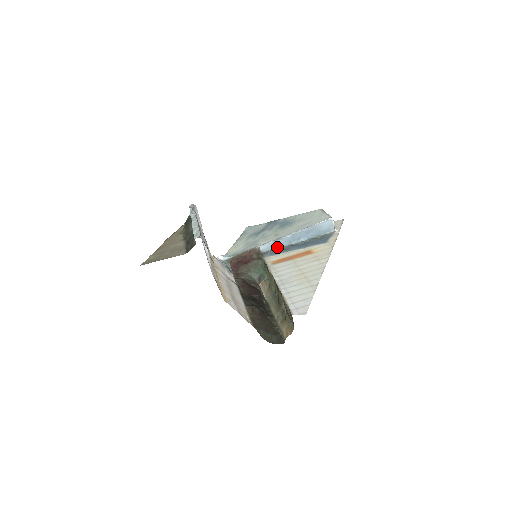
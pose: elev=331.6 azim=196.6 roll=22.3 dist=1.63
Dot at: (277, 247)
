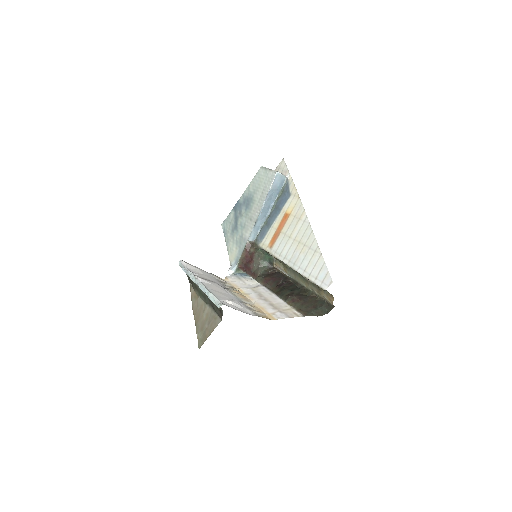
Dot at: (260, 228)
